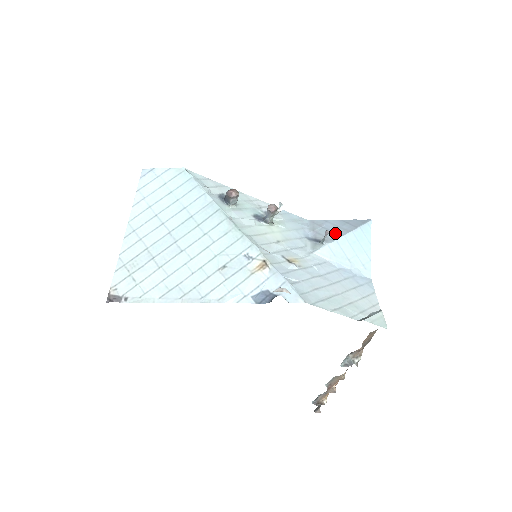
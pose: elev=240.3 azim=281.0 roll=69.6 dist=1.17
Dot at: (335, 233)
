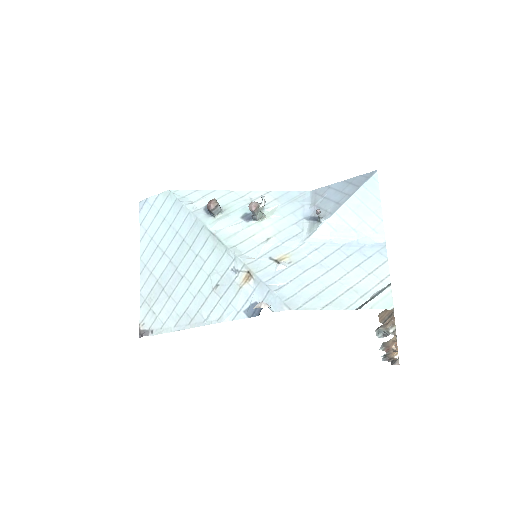
Dot at: (335, 202)
